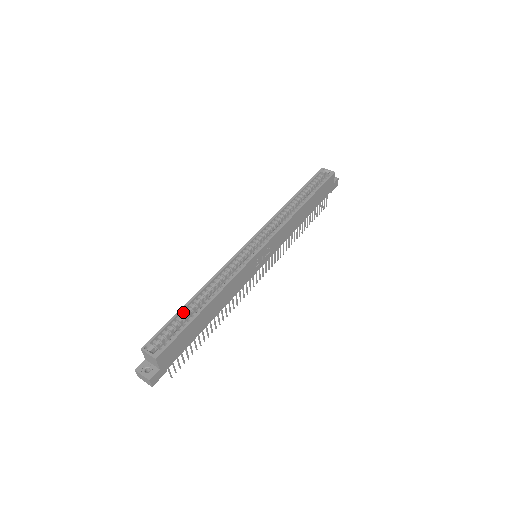
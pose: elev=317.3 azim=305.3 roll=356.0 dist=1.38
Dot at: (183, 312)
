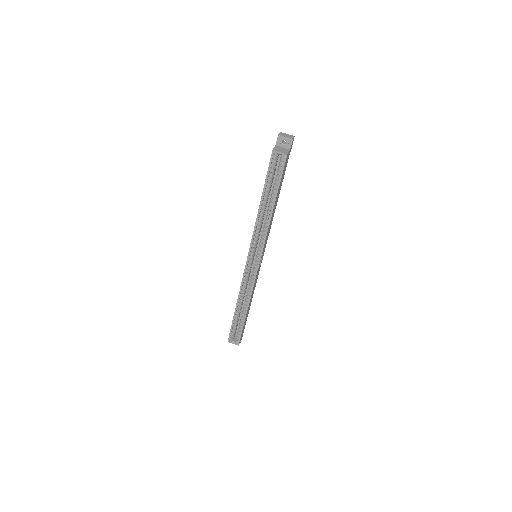
Dot at: (235, 318)
